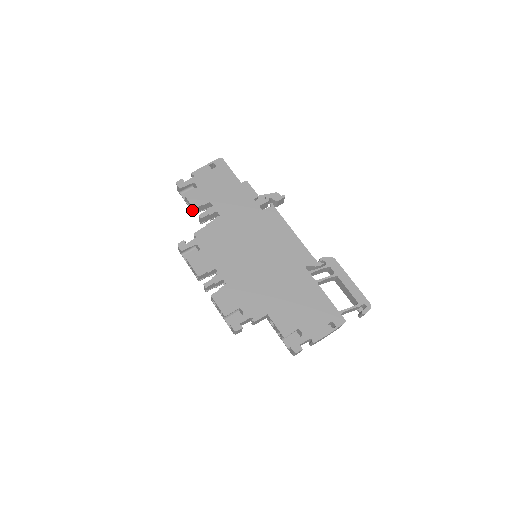
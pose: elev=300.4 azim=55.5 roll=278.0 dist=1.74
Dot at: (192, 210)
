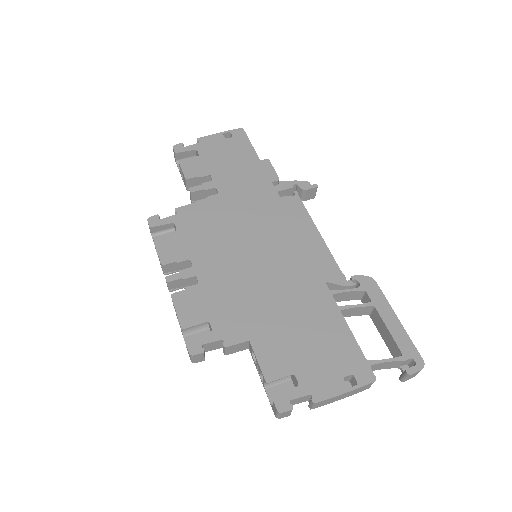
Dot at: (185, 183)
